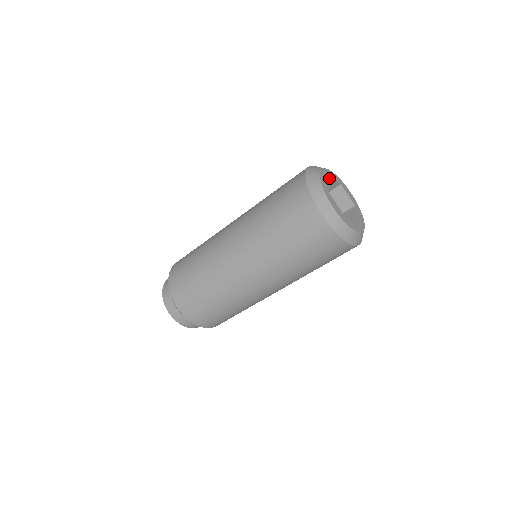
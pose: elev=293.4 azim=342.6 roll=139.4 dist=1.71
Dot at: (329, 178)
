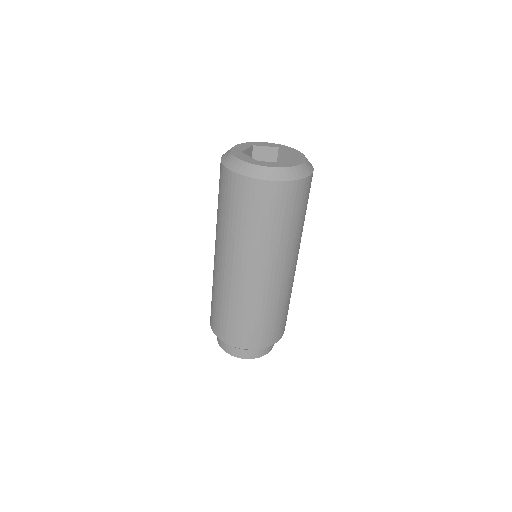
Dot at: (256, 146)
